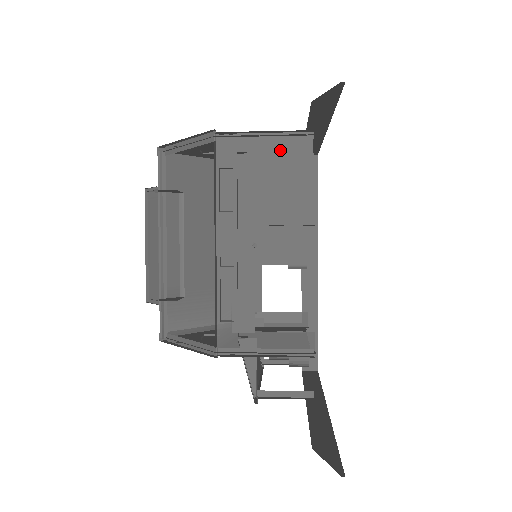
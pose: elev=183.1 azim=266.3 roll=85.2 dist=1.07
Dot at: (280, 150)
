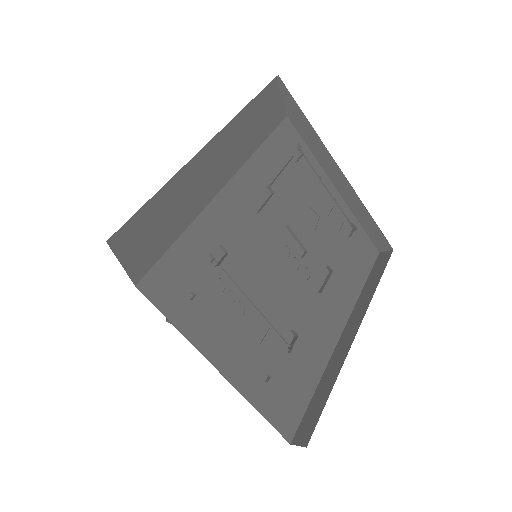
Dot at: occluded
